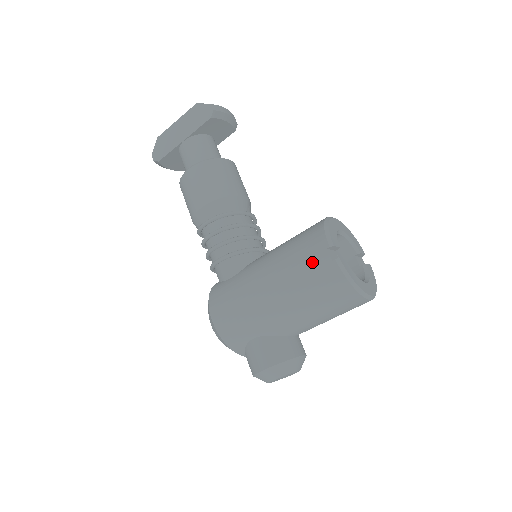
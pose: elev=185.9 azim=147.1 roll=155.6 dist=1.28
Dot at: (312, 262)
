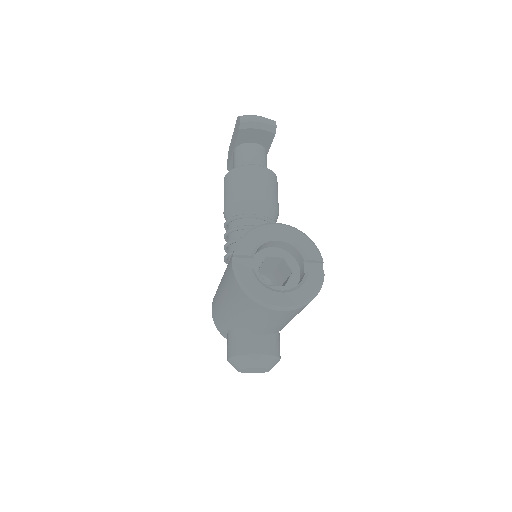
Dot at: (229, 268)
